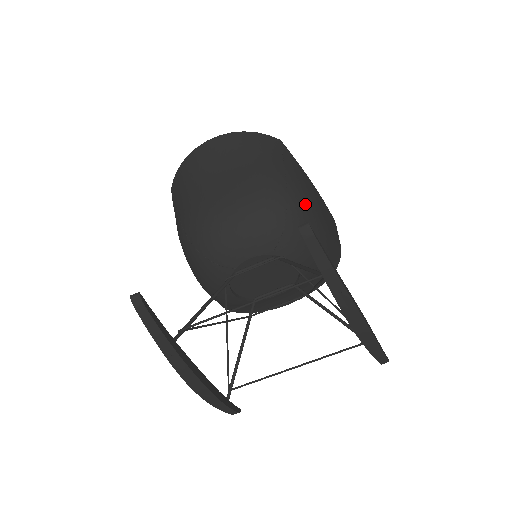
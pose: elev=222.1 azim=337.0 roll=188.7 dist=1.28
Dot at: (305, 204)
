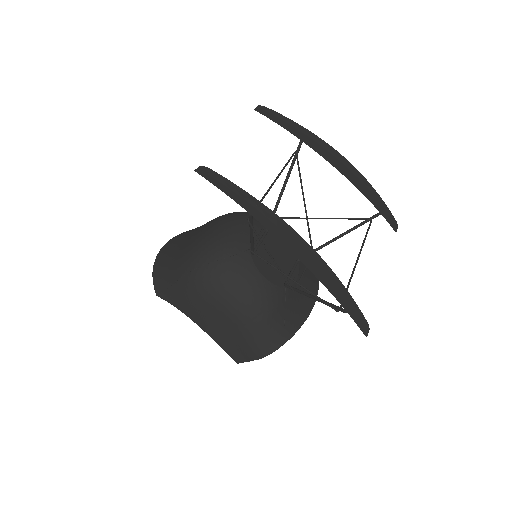
Dot at: occluded
